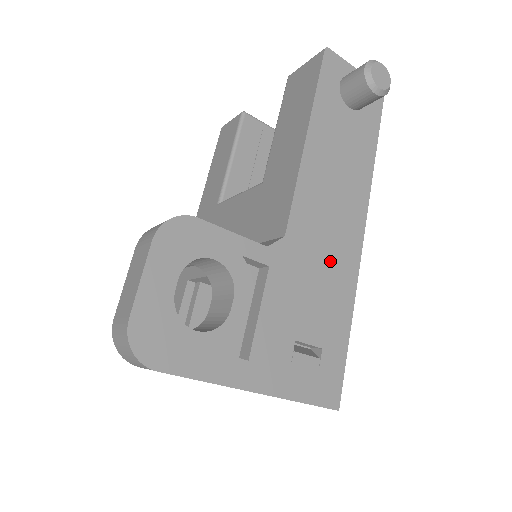
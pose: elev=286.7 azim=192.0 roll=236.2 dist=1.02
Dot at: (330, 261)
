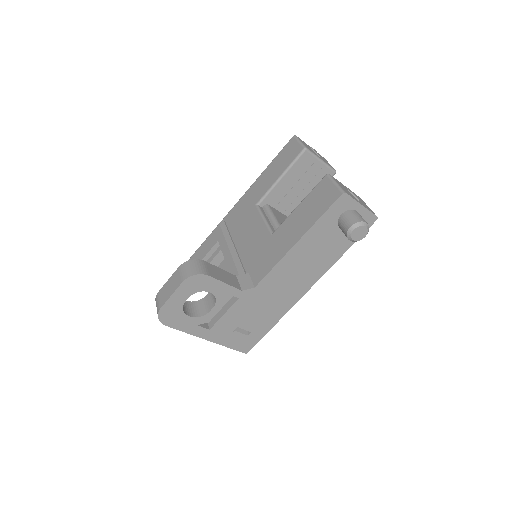
Dot at: (277, 300)
